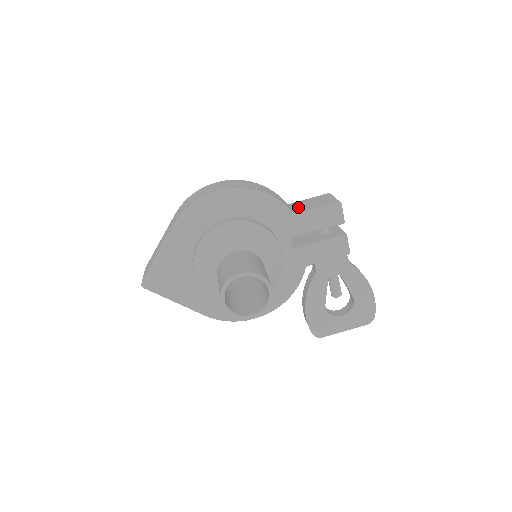
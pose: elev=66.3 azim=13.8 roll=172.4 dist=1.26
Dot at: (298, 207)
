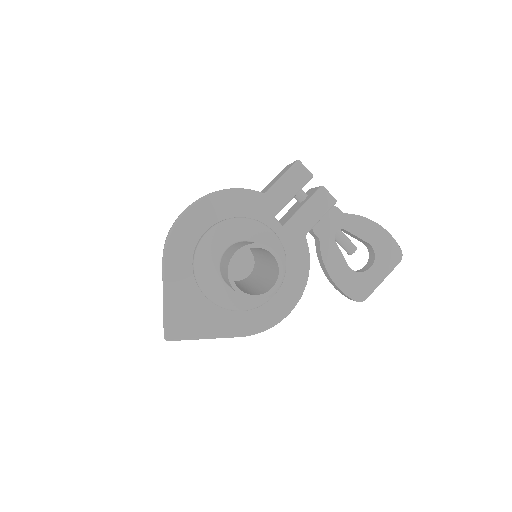
Dot at: (265, 189)
